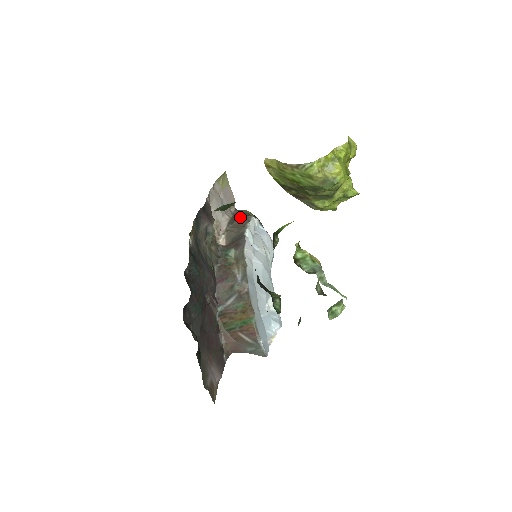
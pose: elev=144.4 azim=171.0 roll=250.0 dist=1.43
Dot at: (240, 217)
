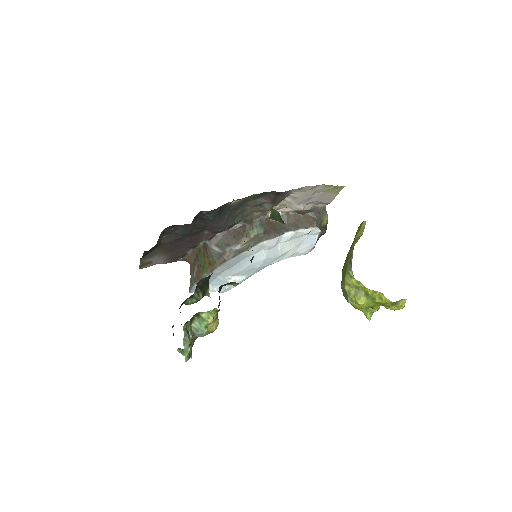
Dot at: (313, 216)
